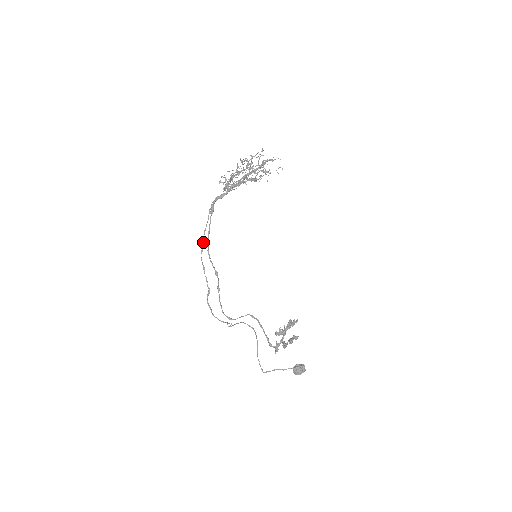
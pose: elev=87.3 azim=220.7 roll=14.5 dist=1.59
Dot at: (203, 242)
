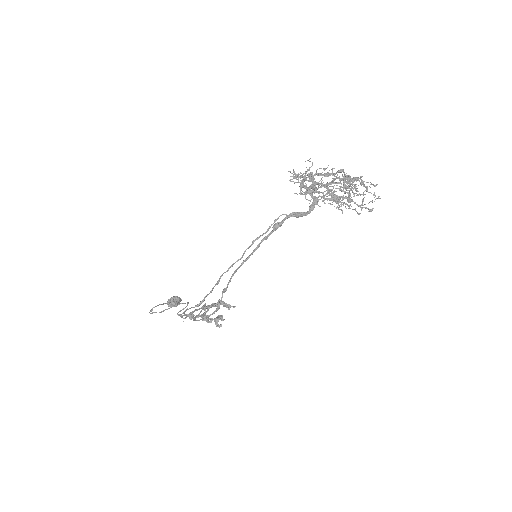
Dot at: (241, 258)
